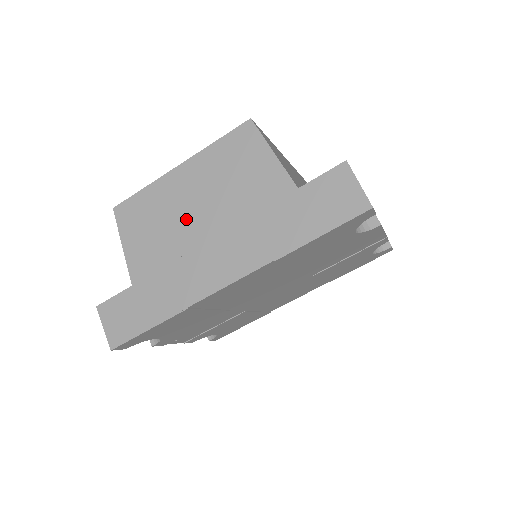
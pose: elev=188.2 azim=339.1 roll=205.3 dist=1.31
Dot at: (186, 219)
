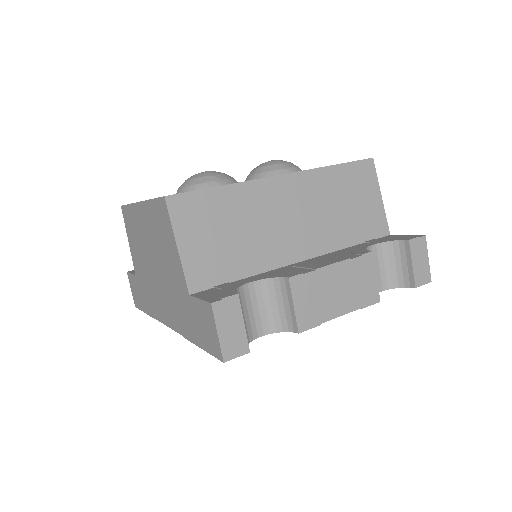
Dot at: (147, 254)
